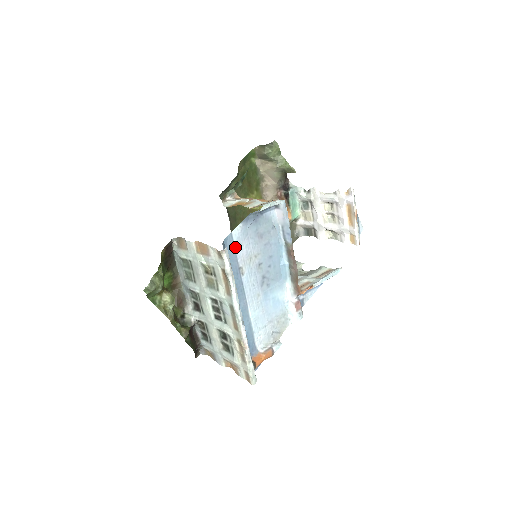
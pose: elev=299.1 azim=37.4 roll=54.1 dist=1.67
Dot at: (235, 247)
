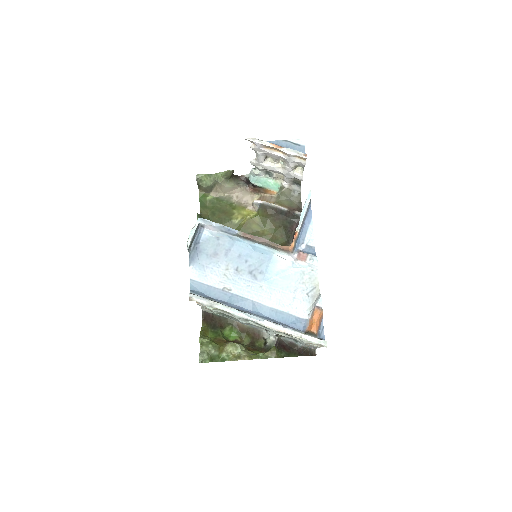
Dot at: (204, 283)
